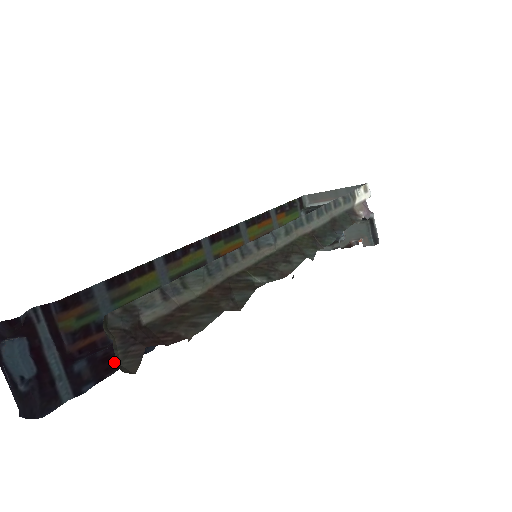
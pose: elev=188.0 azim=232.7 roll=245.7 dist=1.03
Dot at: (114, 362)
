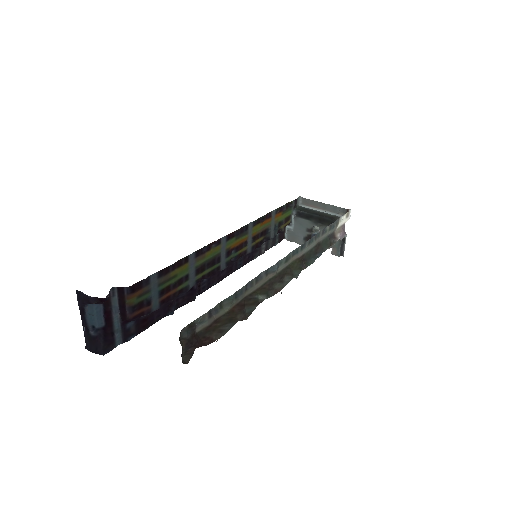
Dot at: (149, 321)
